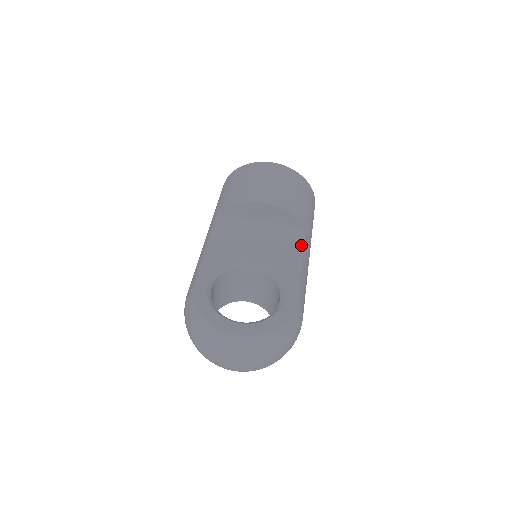
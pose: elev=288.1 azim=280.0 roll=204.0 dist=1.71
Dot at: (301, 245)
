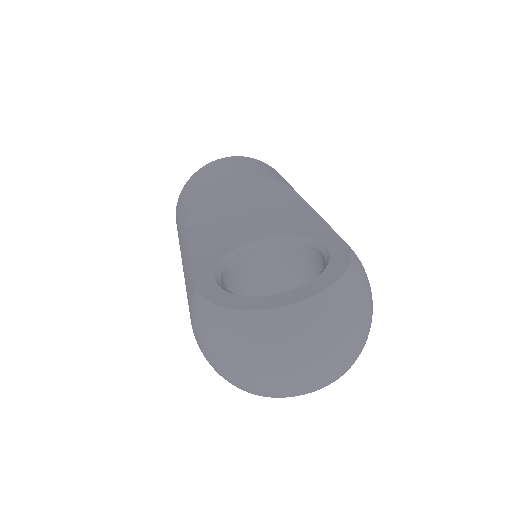
Dot at: (305, 205)
